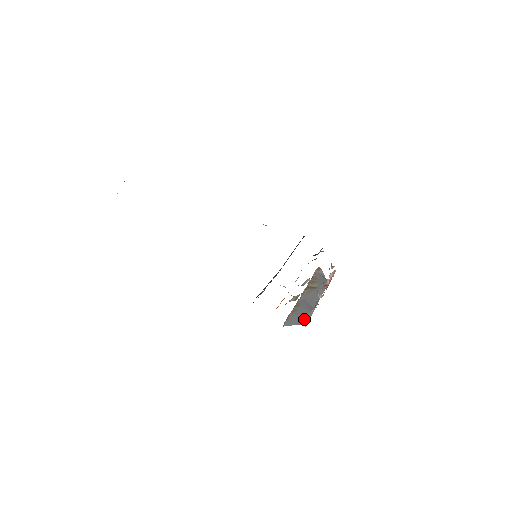
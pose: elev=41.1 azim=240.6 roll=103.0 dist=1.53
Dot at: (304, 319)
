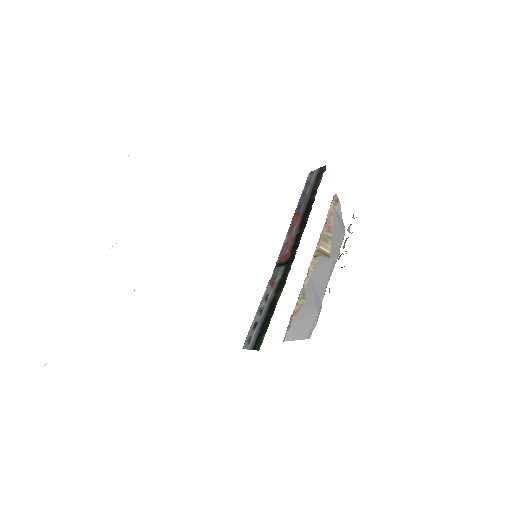
Dot at: (309, 328)
